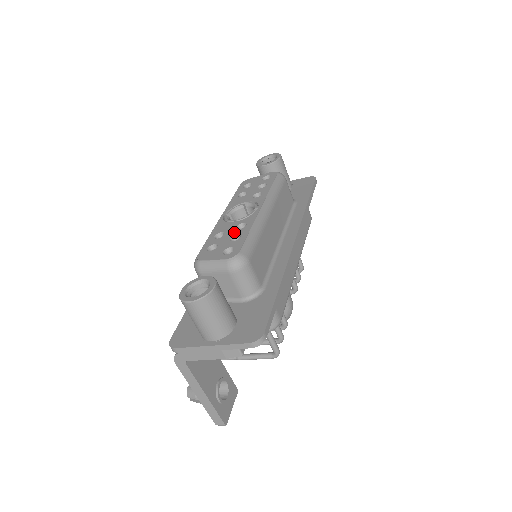
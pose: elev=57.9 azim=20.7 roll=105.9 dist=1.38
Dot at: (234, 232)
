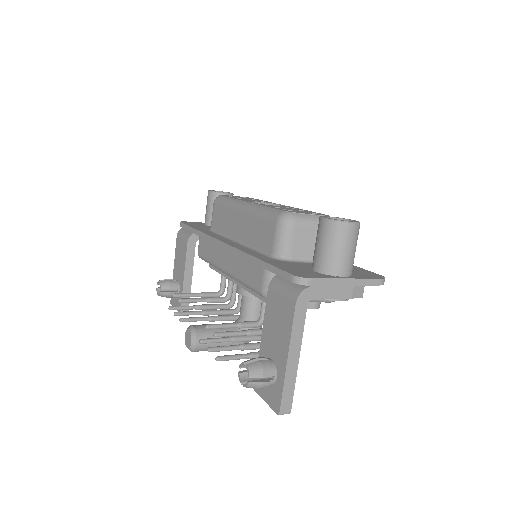
Dot at: occluded
